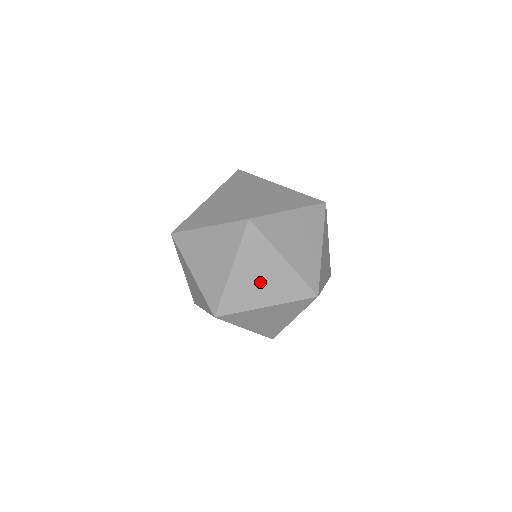
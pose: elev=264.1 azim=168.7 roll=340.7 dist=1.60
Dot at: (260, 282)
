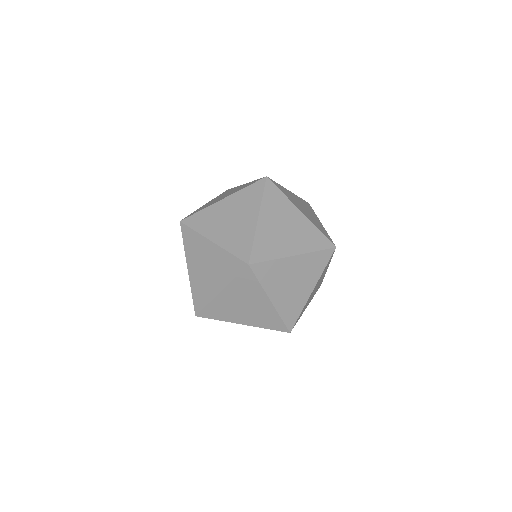
Dot at: (290, 284)
